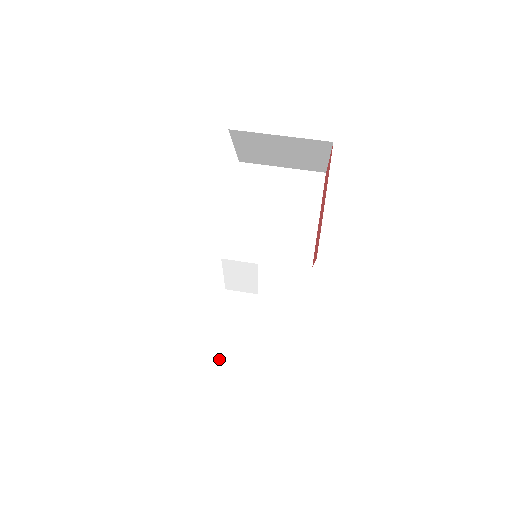
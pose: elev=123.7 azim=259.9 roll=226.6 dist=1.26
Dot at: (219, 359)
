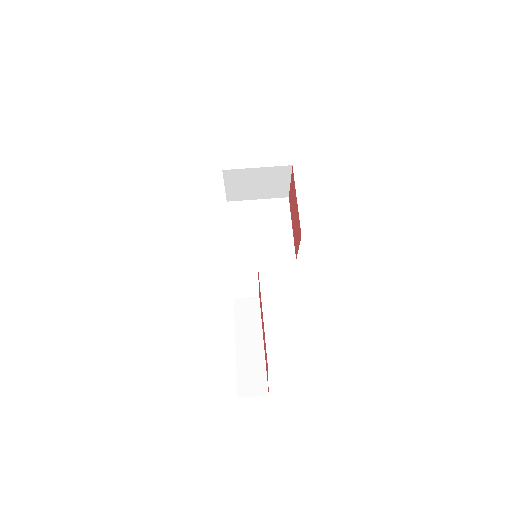
Dot at: (244, 343)
